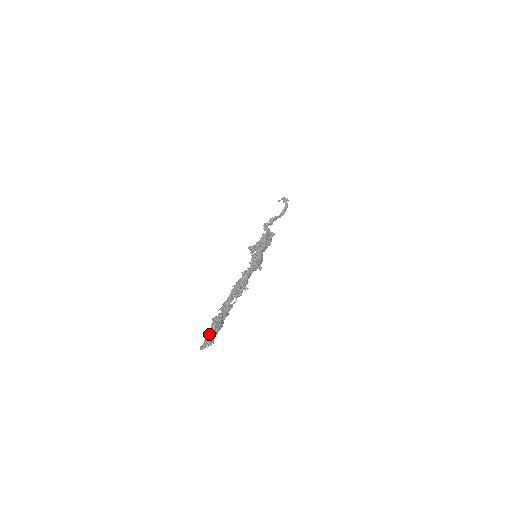
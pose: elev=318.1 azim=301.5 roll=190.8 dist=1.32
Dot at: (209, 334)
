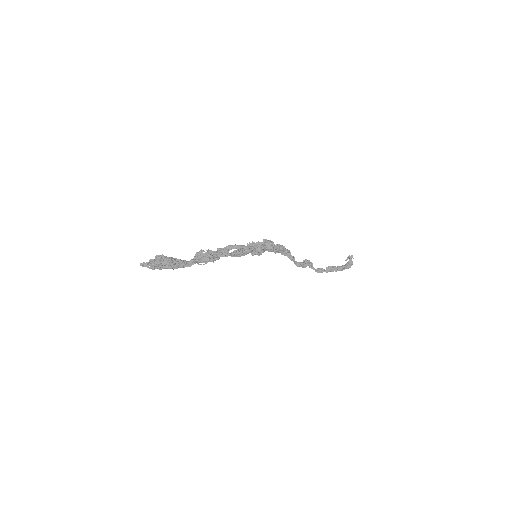
Dot at: (154, 262)
